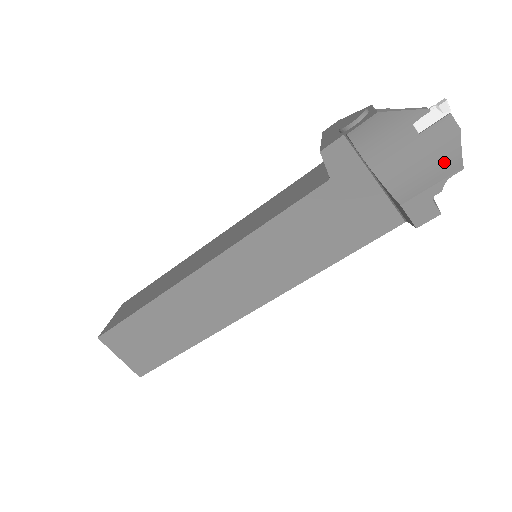
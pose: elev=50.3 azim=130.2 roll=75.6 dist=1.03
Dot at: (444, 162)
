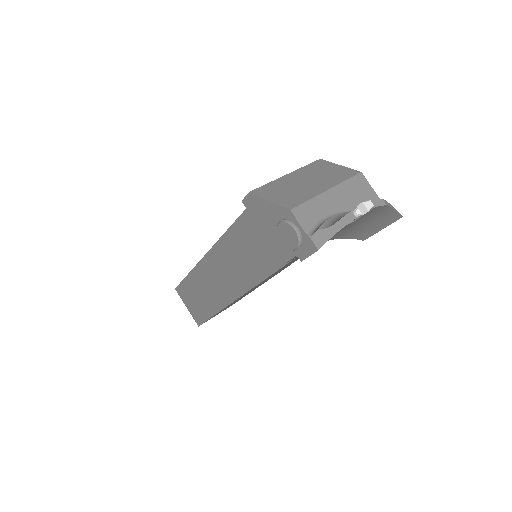
Dot at: (384, 218)
